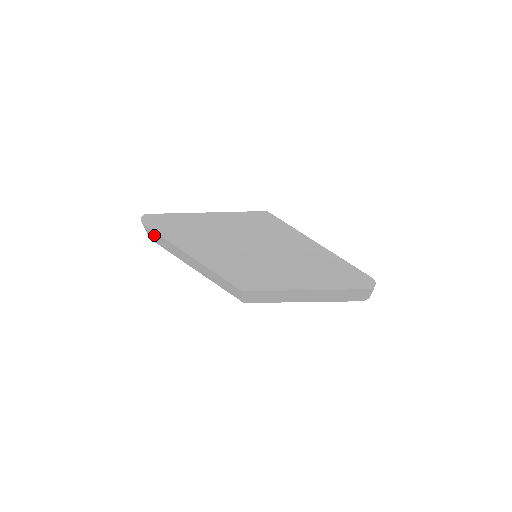
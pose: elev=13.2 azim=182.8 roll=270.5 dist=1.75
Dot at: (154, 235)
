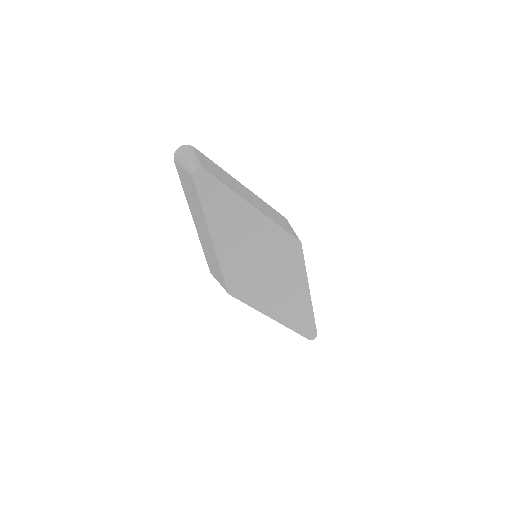
Dot at: (189, 183)
